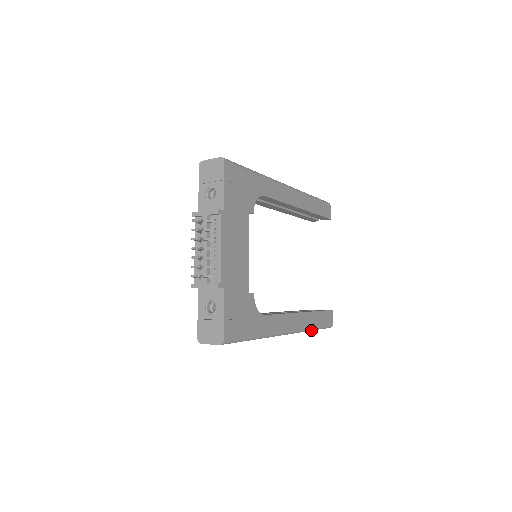
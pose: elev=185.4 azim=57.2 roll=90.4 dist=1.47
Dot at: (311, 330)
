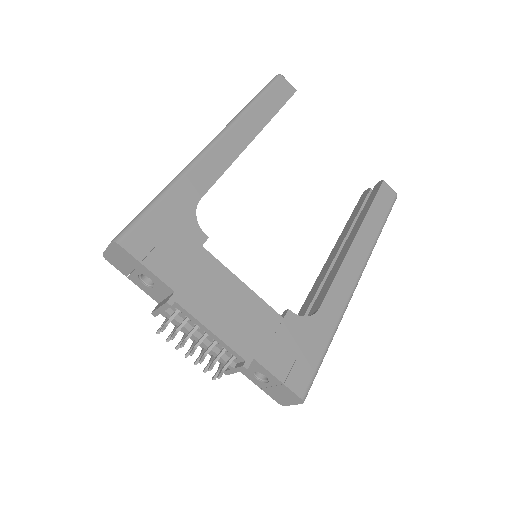
Dot at: occluded
